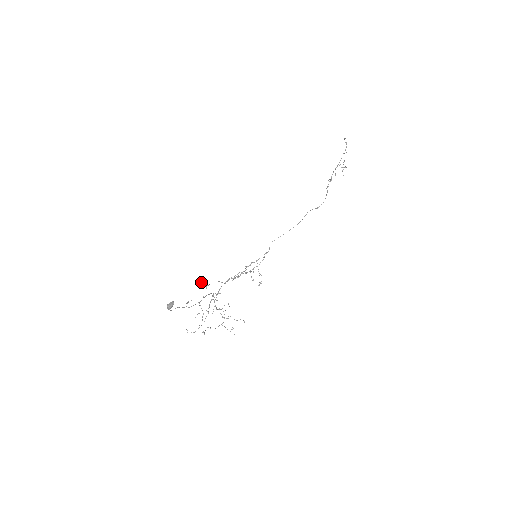
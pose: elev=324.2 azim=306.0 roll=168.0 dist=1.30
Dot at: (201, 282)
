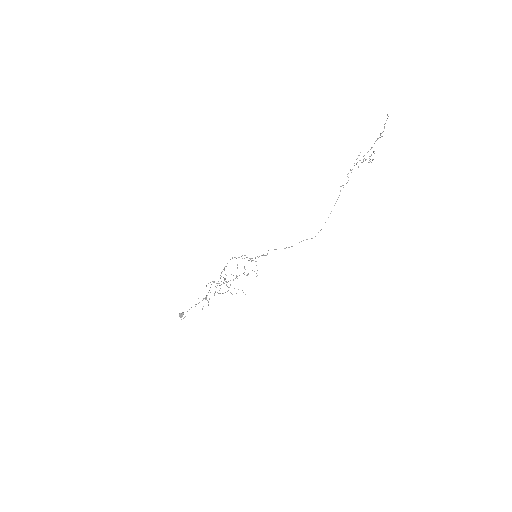
Dot at: occluded
